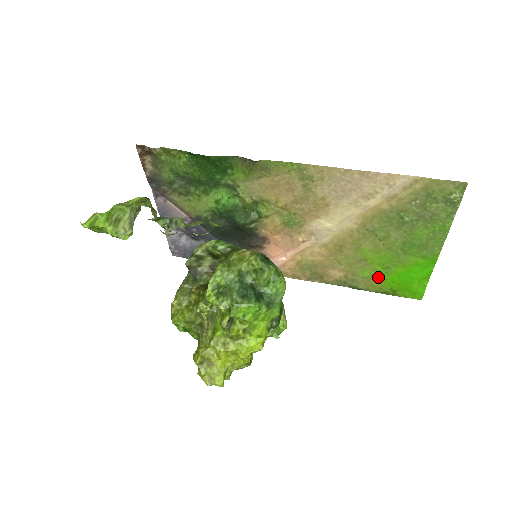
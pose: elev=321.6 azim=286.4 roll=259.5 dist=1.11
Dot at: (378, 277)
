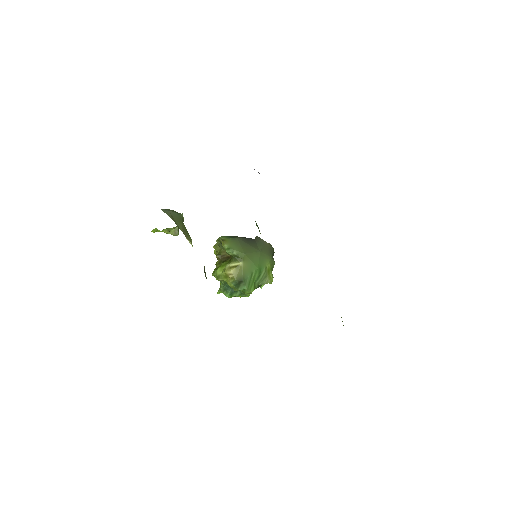
Dot at: occluded
